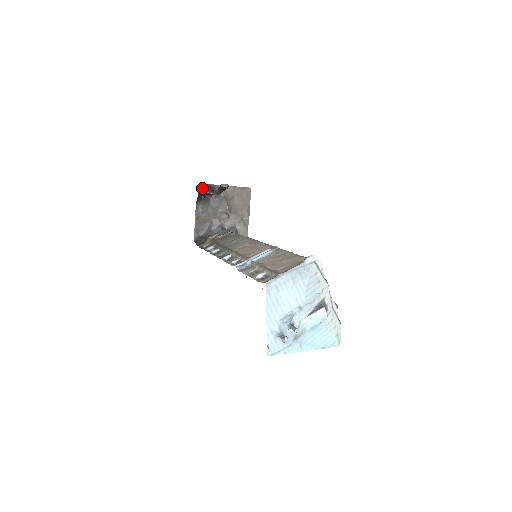
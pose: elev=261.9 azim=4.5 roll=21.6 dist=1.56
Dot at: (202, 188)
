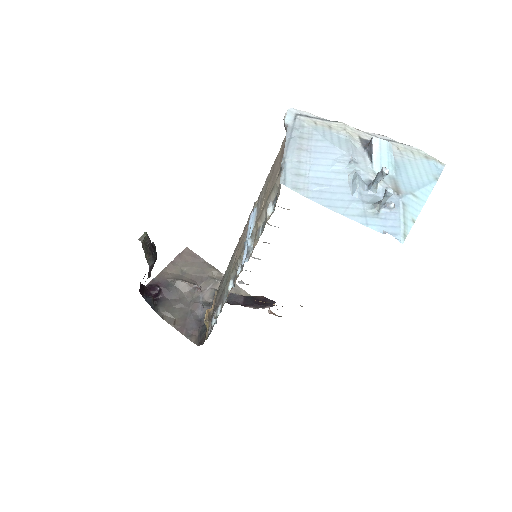
Dot at: (144, 293)
